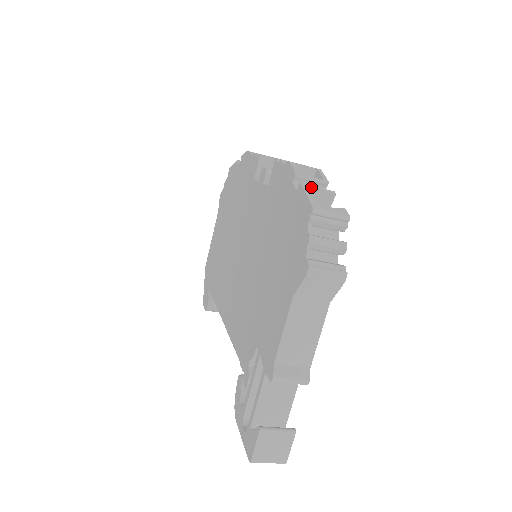
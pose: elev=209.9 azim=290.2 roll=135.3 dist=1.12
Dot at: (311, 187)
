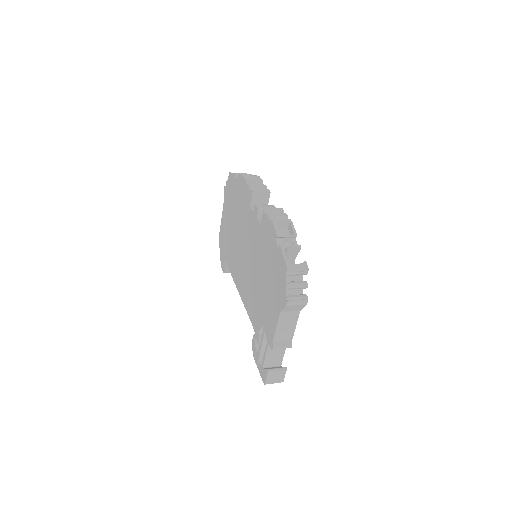
Dot at: (286, 247)
